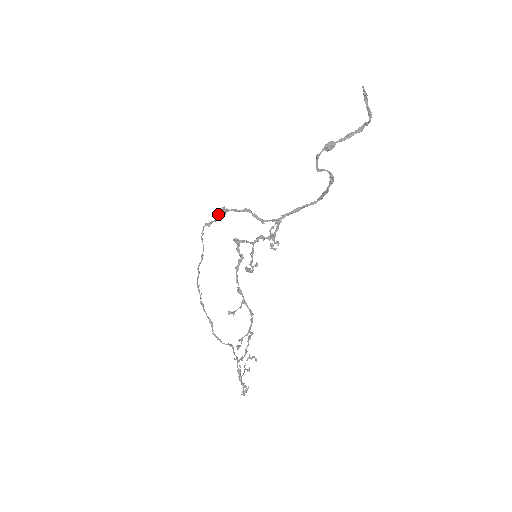
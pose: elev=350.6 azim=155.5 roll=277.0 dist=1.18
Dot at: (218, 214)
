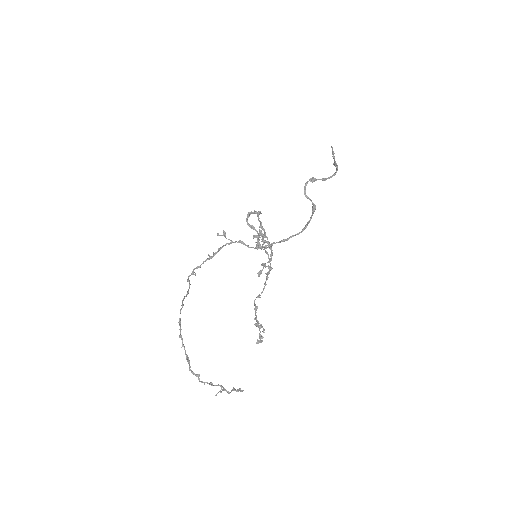
Dot at: occluded
